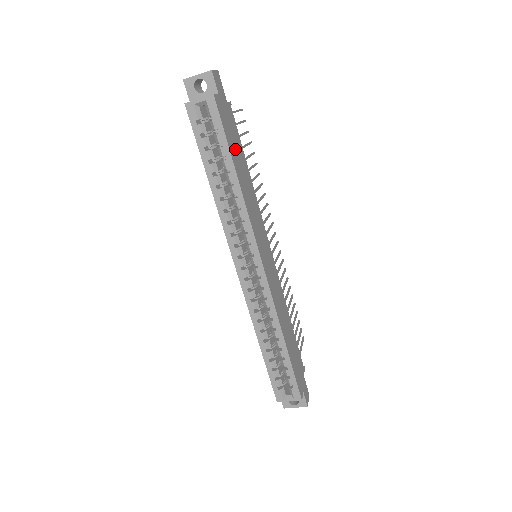
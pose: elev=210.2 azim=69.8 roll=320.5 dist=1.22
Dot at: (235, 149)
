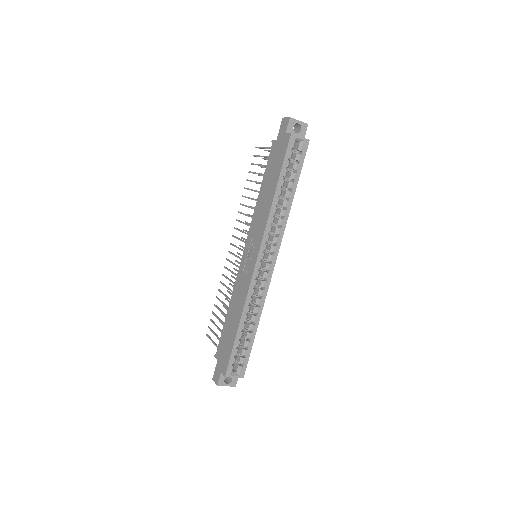
Dot at: occluded
